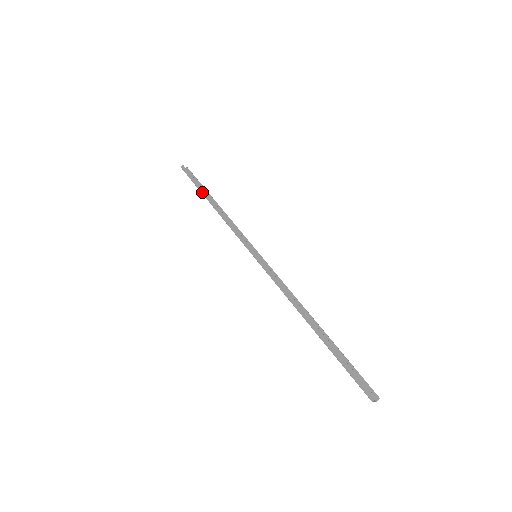
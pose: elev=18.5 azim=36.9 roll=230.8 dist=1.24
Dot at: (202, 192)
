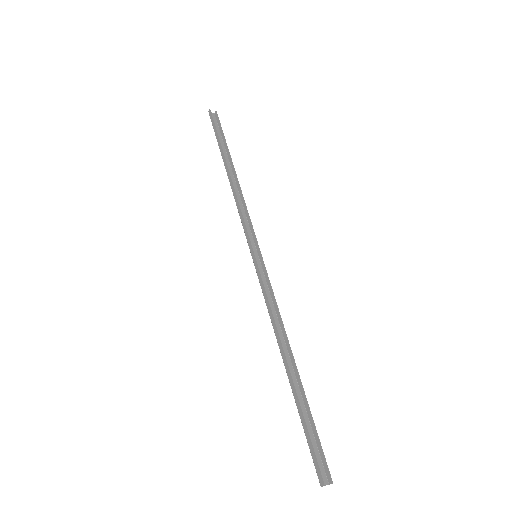
Dot at: (221, 153)
